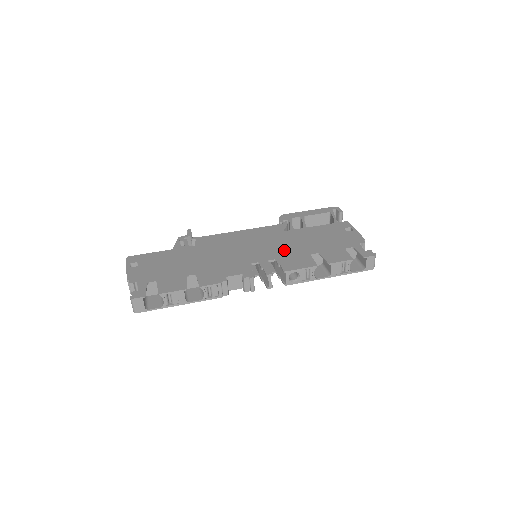
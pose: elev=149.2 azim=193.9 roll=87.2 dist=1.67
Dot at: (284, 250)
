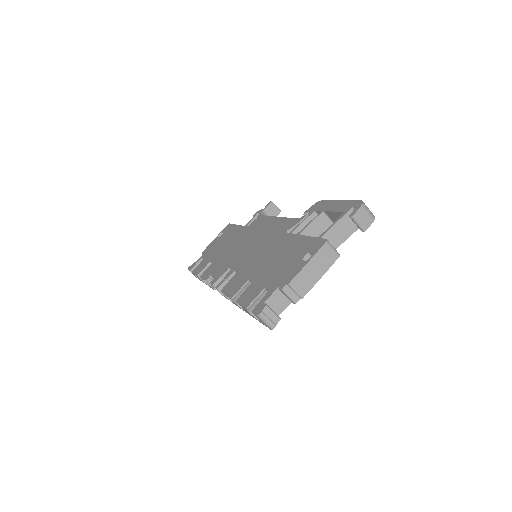
Dot at: (251, 262)
